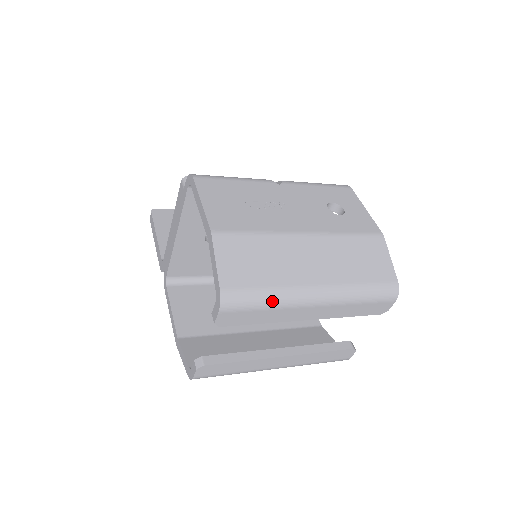
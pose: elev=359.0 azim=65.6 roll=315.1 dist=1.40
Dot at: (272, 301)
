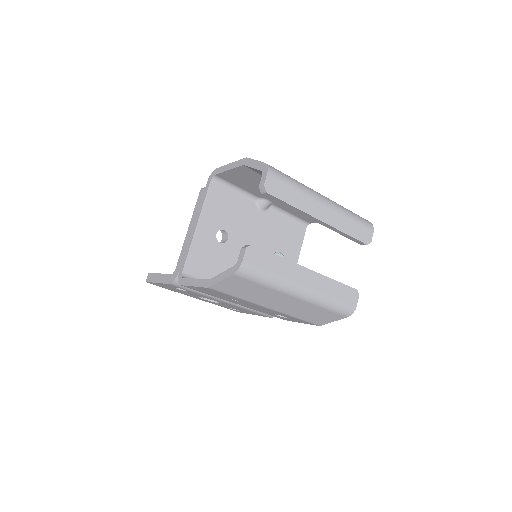
Dot at: (298, 185)
